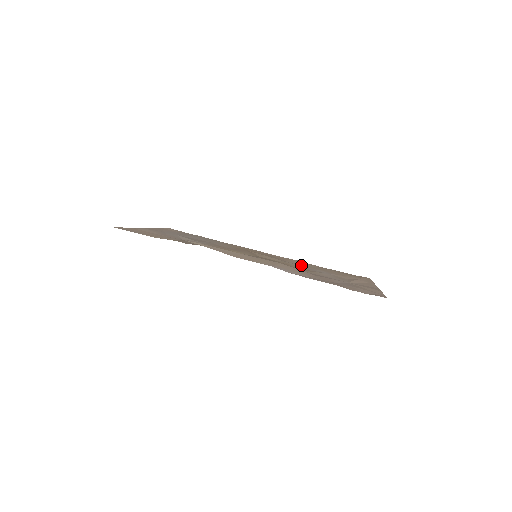
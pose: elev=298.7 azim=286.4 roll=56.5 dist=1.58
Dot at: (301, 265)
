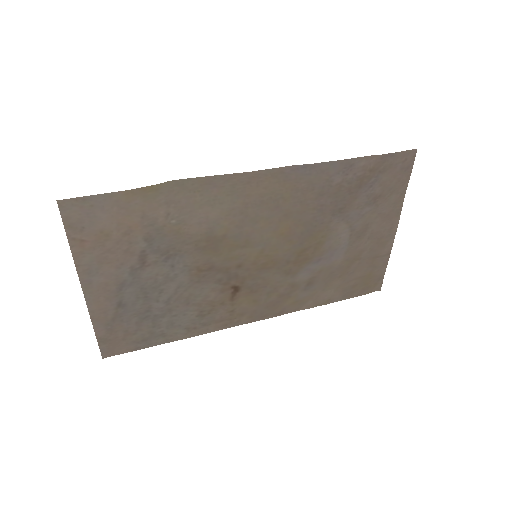
Dot at: (307, 279)
